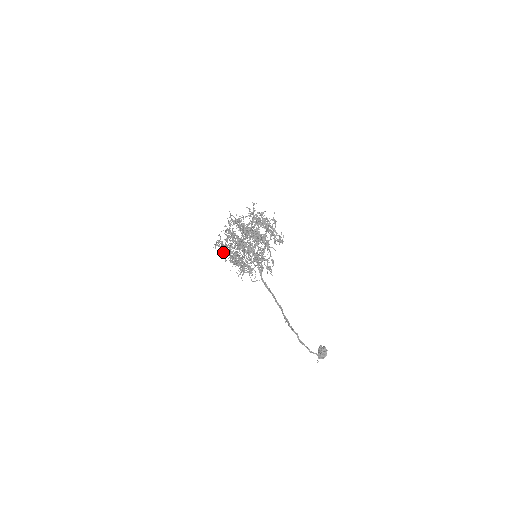
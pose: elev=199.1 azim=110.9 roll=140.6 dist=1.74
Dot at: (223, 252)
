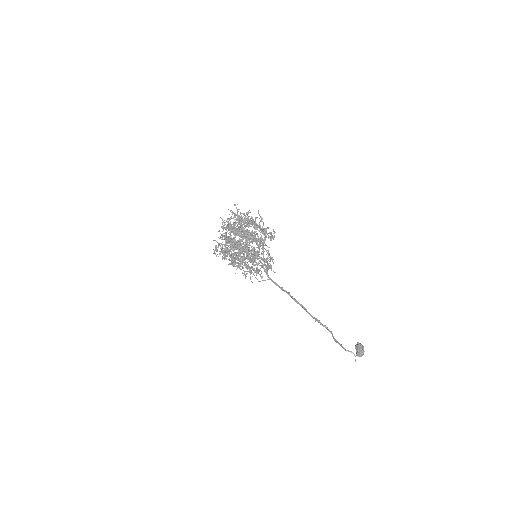
Dot at: occluded
